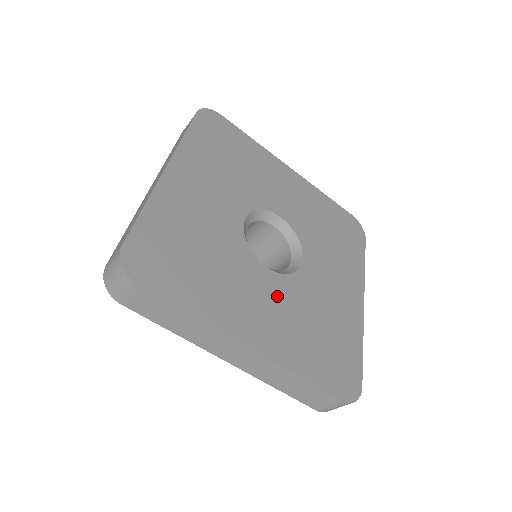
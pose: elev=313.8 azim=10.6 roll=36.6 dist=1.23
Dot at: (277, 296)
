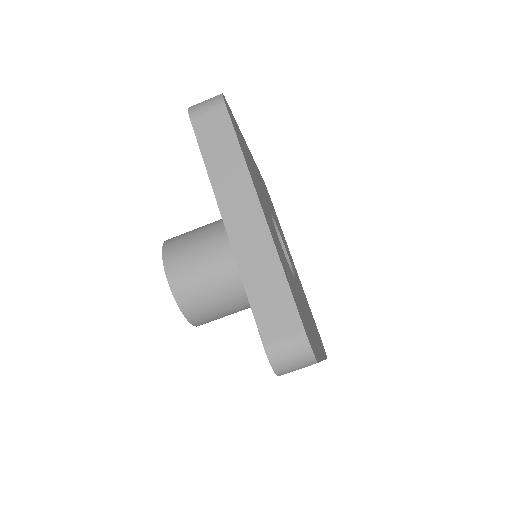
Dot at: (280, 246)
